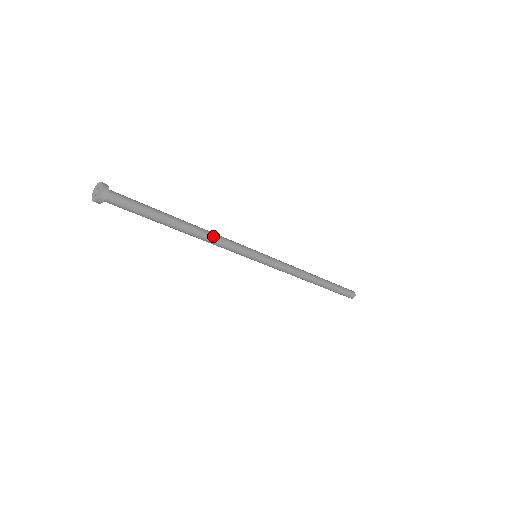
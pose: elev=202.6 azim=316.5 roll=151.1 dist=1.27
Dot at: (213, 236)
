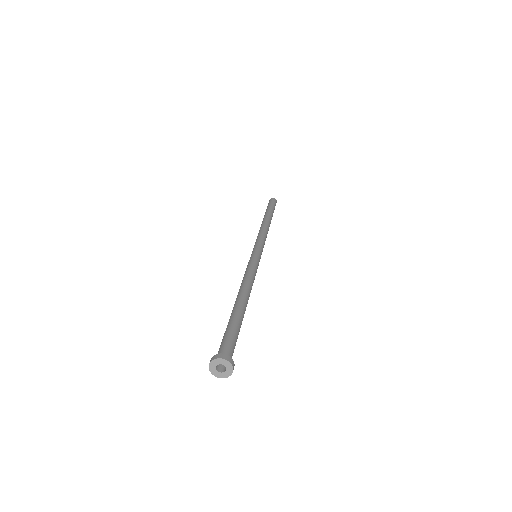
Dot at: (250, 282)
